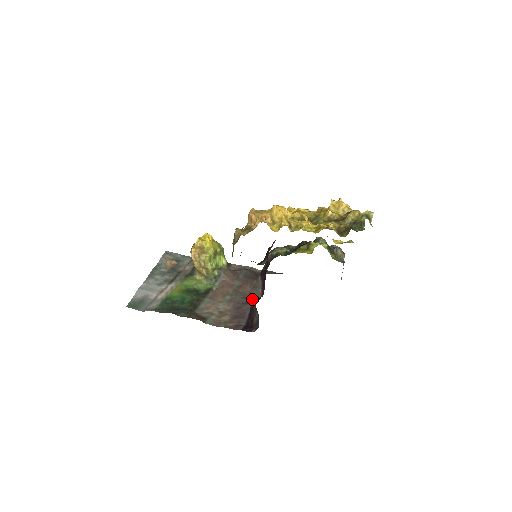
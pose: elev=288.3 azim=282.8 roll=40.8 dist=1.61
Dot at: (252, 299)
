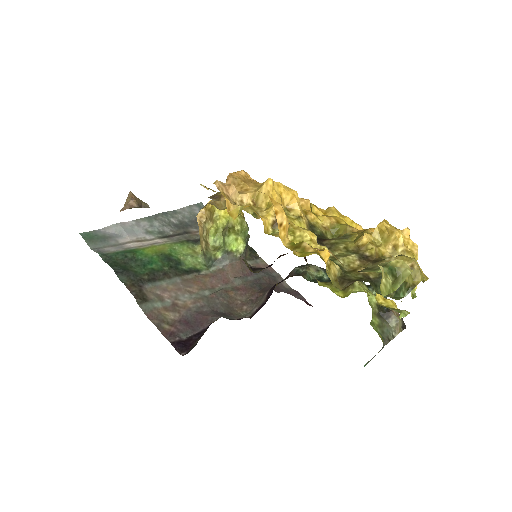
Dot at: (233, 313)
